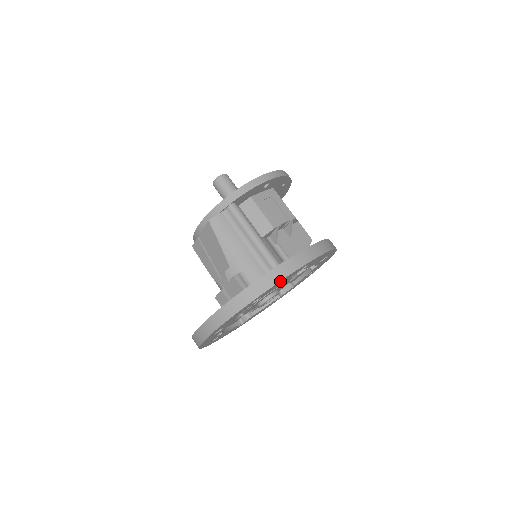
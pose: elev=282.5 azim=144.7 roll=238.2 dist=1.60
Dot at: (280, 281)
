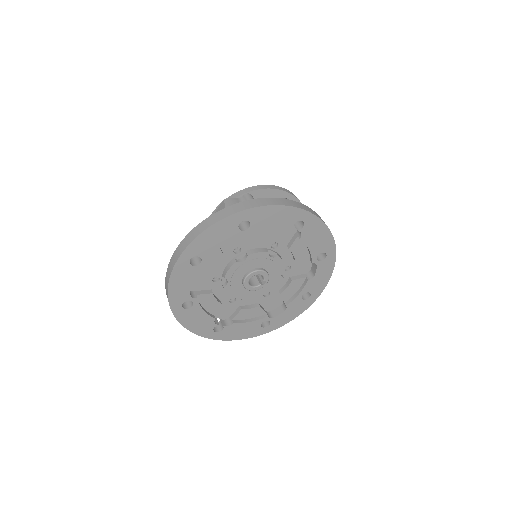
Dot at: (273, 206)
